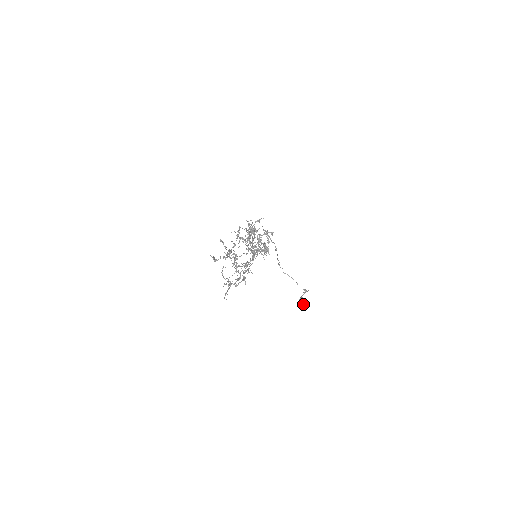
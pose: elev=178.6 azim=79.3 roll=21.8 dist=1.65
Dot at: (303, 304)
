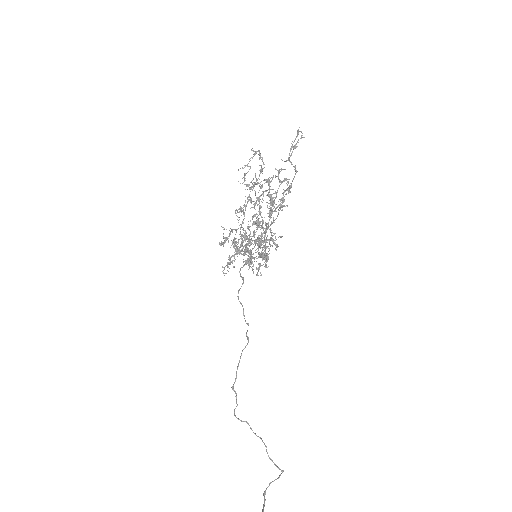
Dot at: out of frame
